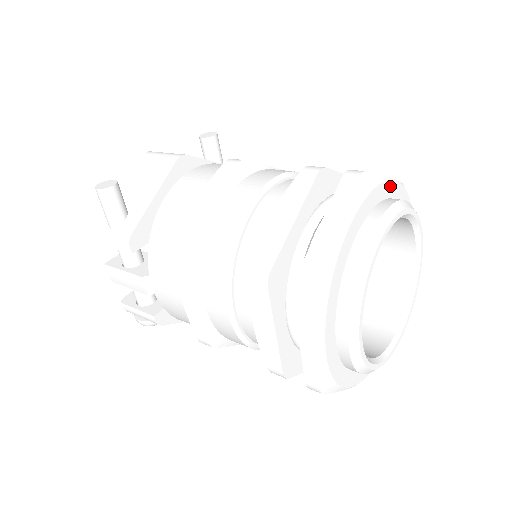
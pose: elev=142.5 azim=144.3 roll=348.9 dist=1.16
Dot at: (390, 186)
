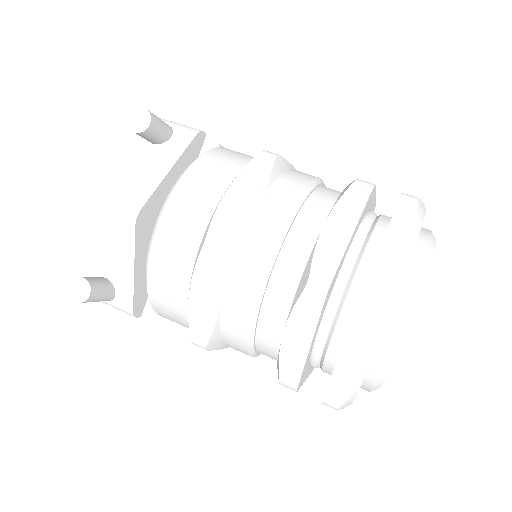
Dot at: (405, 271)
